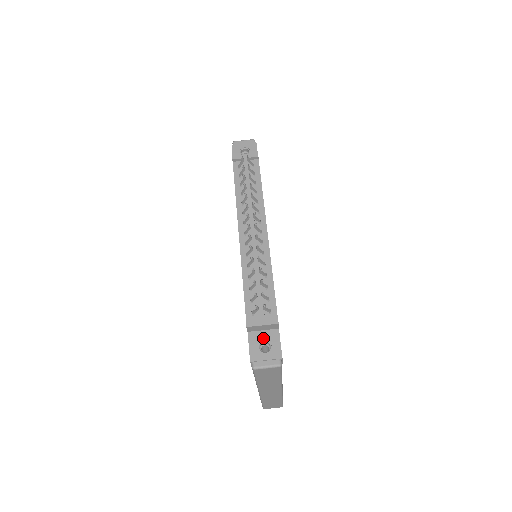
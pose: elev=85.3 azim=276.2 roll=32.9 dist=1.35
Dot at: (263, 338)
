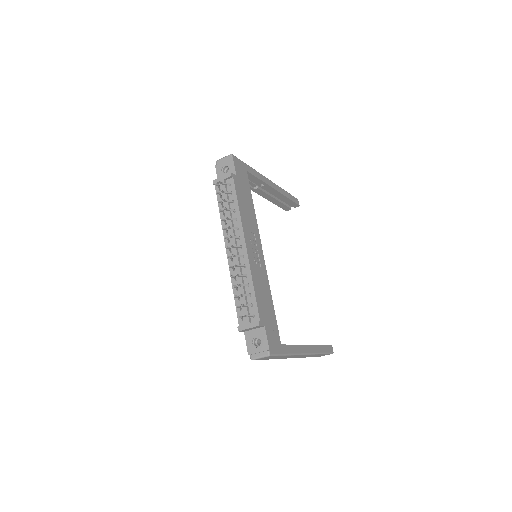
Dot at: (255, 335)
